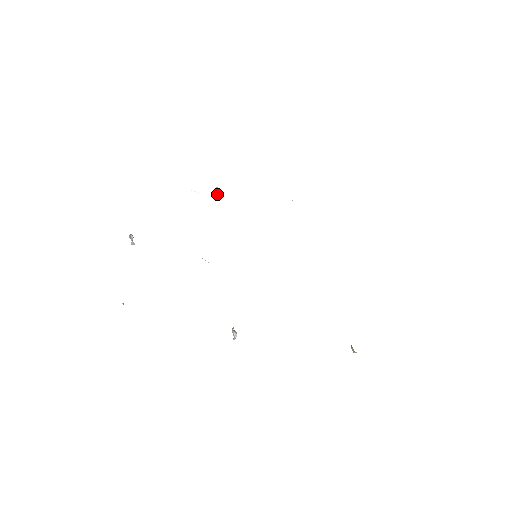
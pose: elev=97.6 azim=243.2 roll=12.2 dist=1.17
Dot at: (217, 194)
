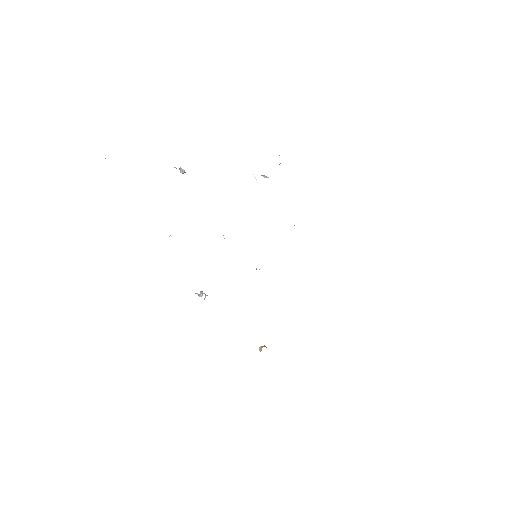
Dot at: (262, 175)
